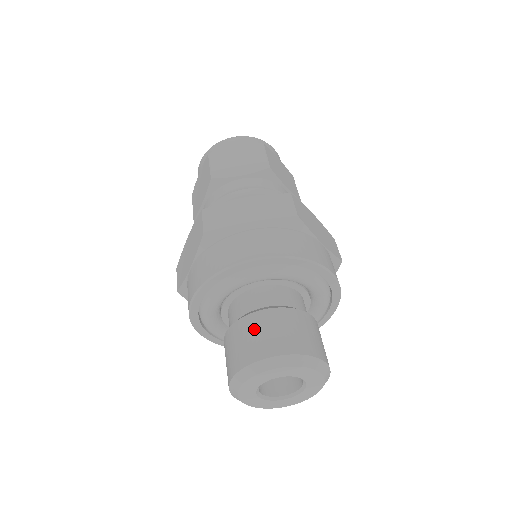
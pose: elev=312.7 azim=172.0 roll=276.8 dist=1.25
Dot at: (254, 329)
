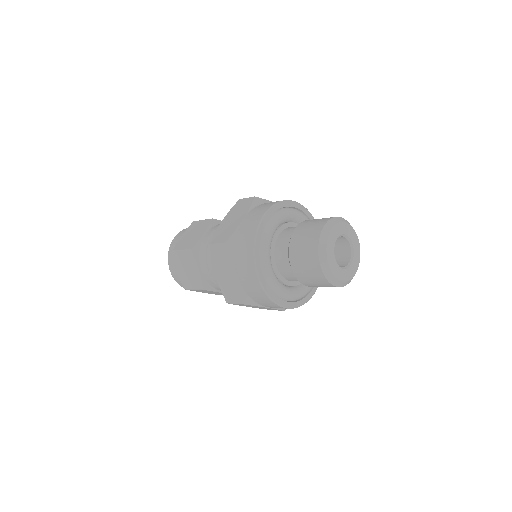
Dot at: (300, 238)
